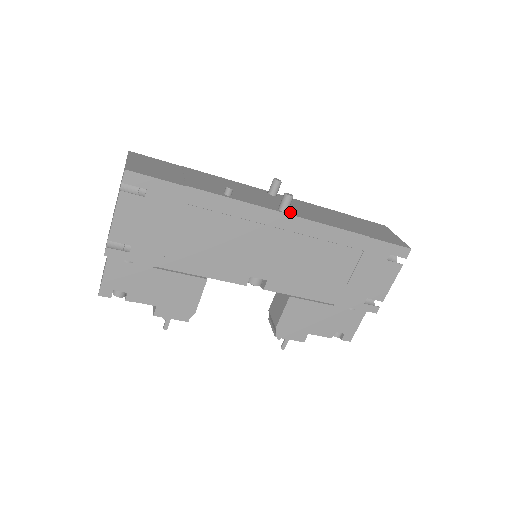
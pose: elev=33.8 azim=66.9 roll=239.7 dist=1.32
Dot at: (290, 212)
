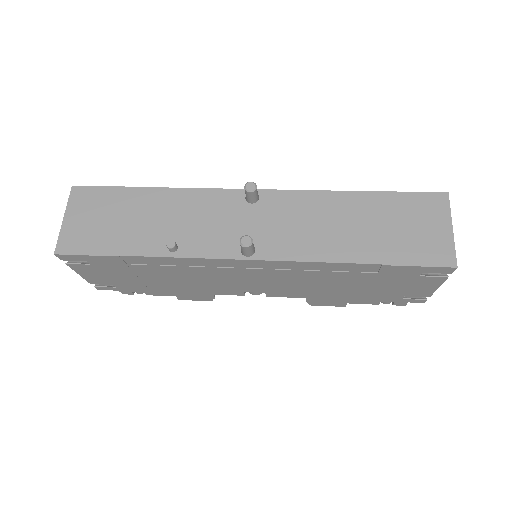
Dot at: (258, 251)
